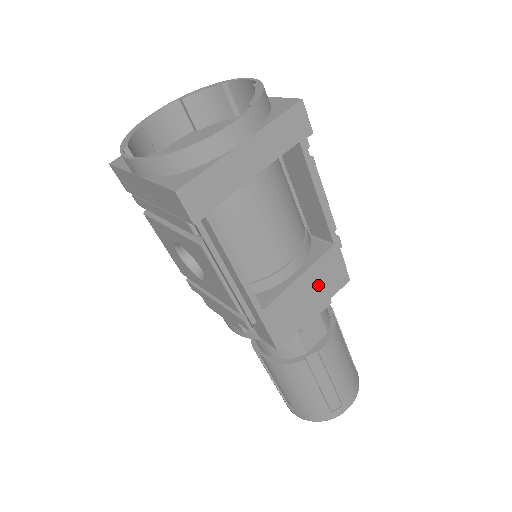
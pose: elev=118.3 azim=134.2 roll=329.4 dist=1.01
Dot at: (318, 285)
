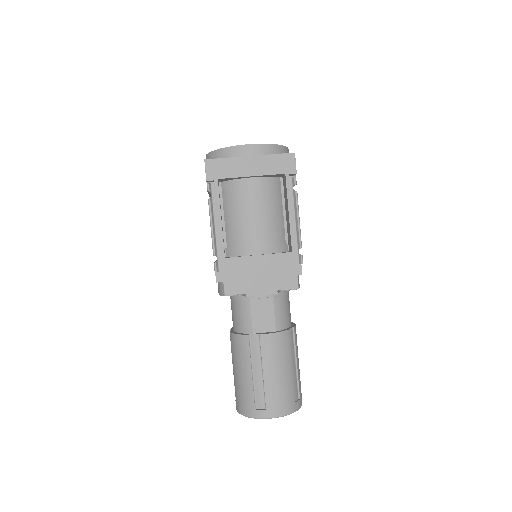
Dot at: (271, 272)
